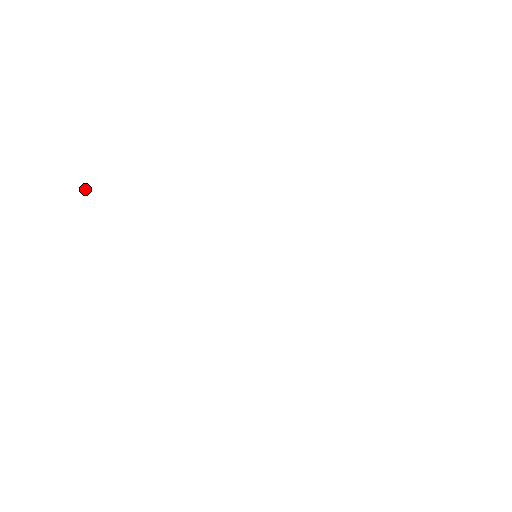
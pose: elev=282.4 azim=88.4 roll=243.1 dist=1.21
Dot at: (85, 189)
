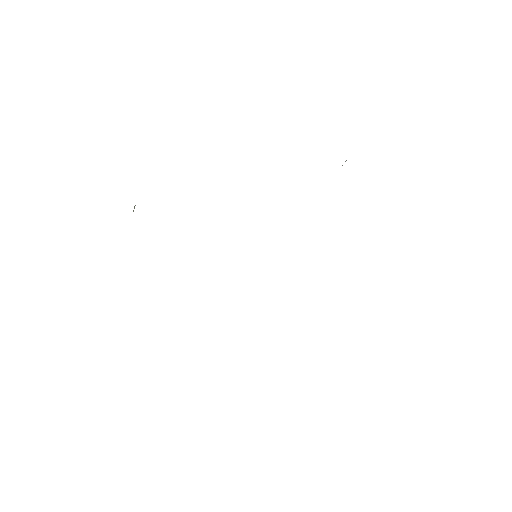
Dot at: occluded
